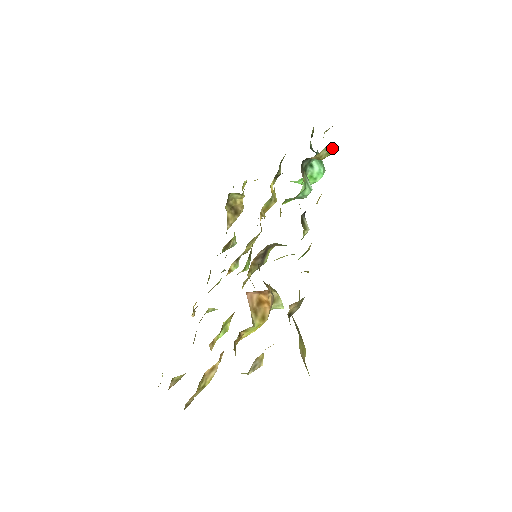
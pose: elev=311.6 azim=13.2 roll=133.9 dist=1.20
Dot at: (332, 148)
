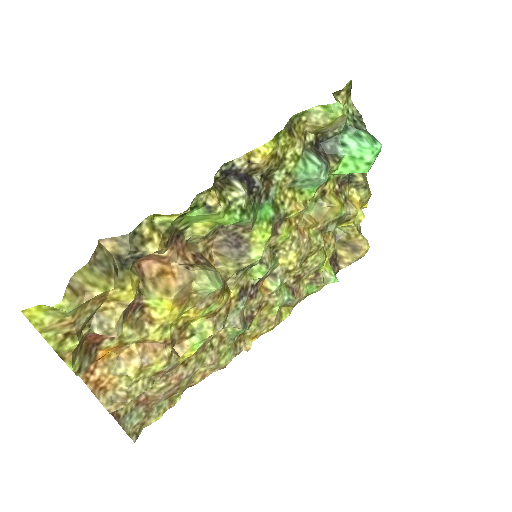
Dot at: (330, 108)
